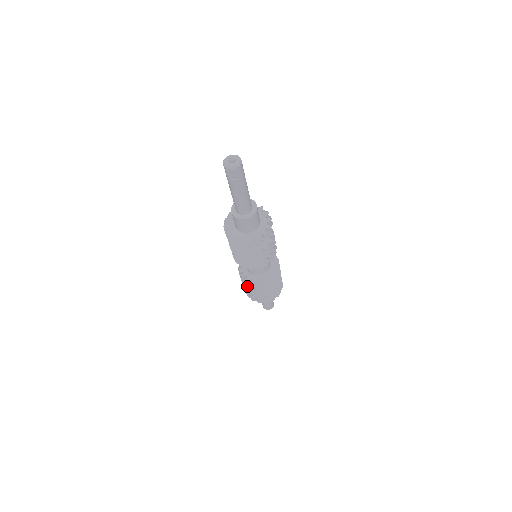
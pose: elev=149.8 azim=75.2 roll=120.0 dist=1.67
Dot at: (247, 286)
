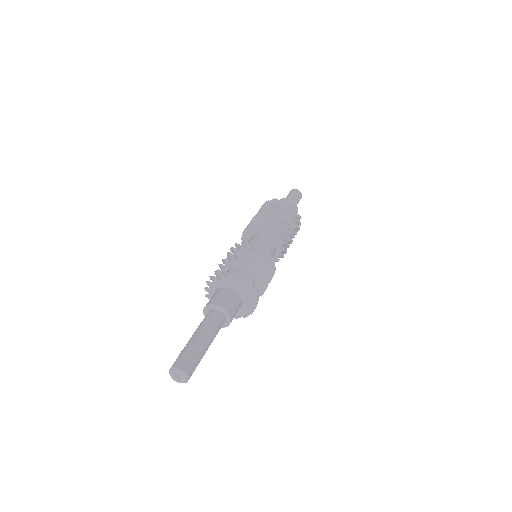
Dot at: occluded
